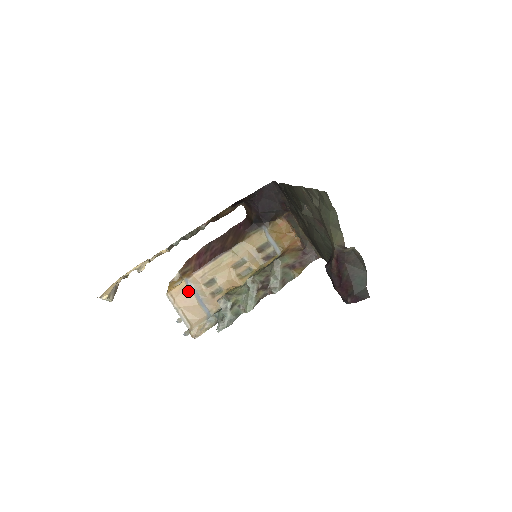
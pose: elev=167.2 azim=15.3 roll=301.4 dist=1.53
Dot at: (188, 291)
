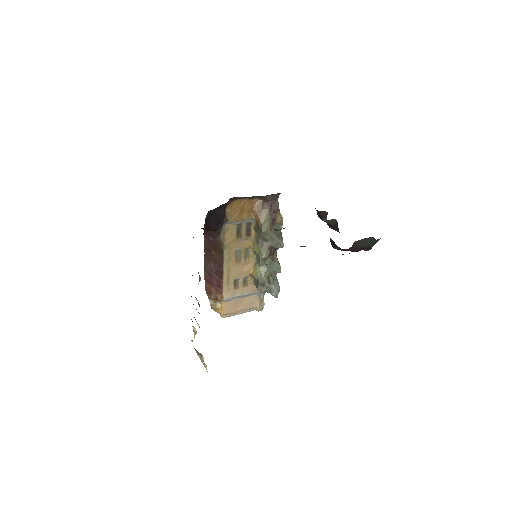
Dot at: (231, 302)
